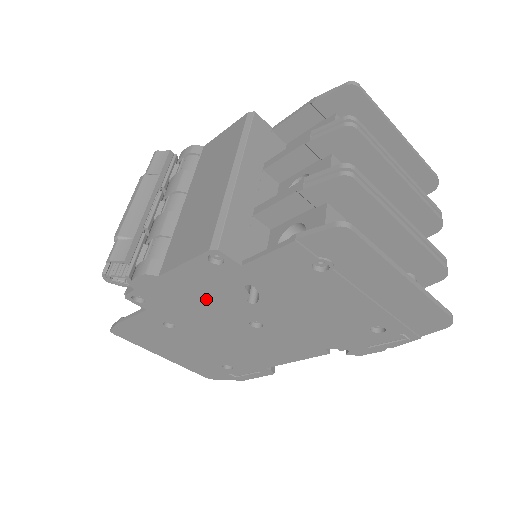
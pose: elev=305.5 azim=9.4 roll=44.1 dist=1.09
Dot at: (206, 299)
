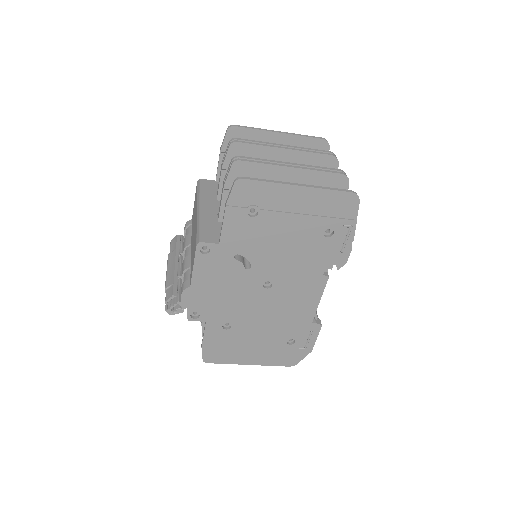
Dot at: (226, 285)
